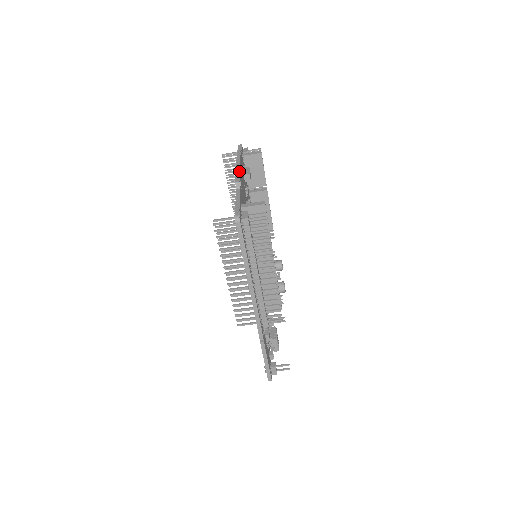
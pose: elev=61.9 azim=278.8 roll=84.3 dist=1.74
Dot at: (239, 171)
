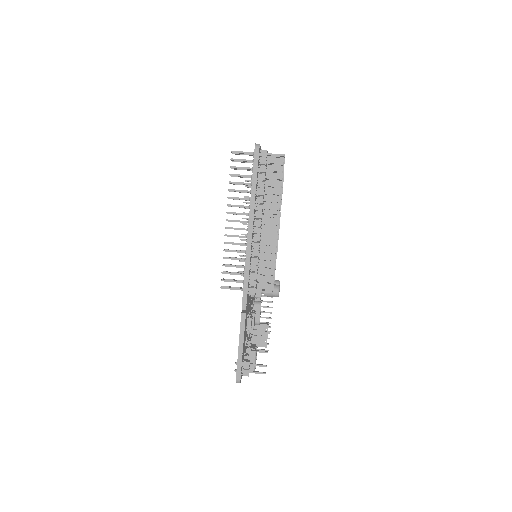
Dot at: occluded
